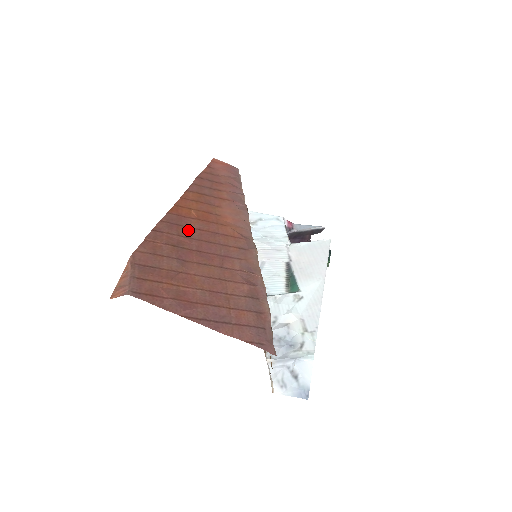
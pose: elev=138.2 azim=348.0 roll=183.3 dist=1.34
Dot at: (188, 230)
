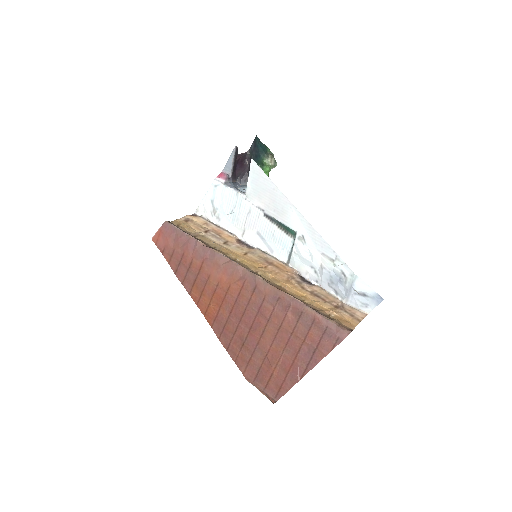
Dot at: (230, 323)
